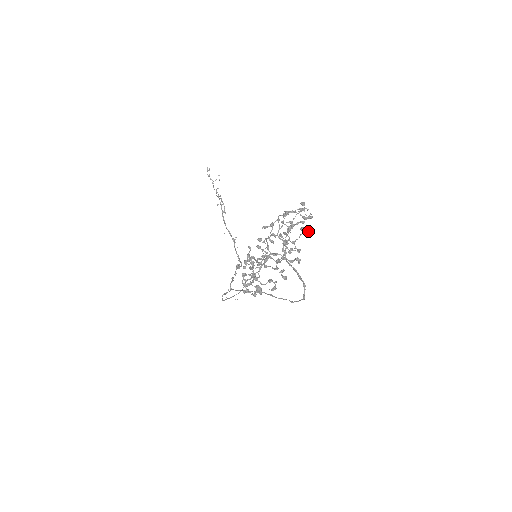
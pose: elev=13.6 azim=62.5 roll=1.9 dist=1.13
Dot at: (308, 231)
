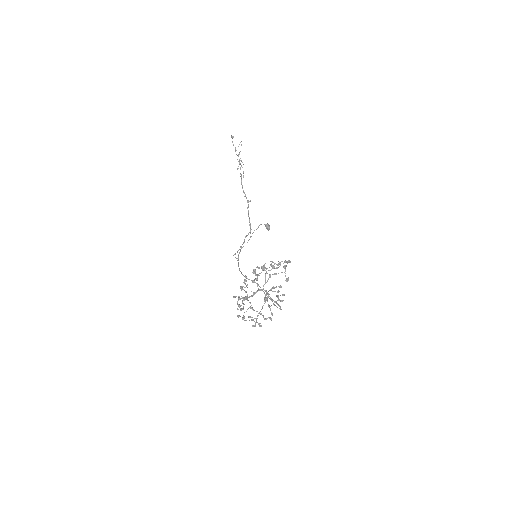
Dot at: (281, 300)
